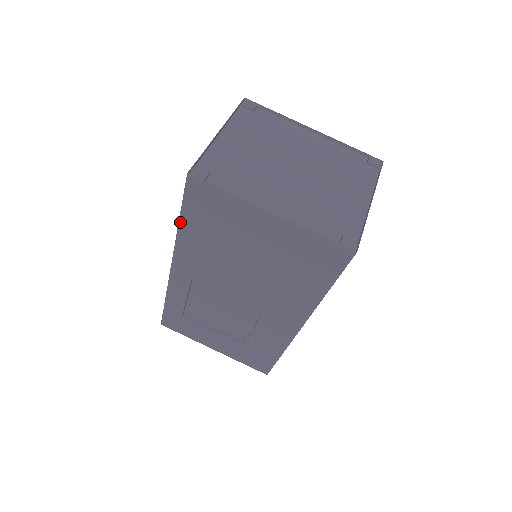
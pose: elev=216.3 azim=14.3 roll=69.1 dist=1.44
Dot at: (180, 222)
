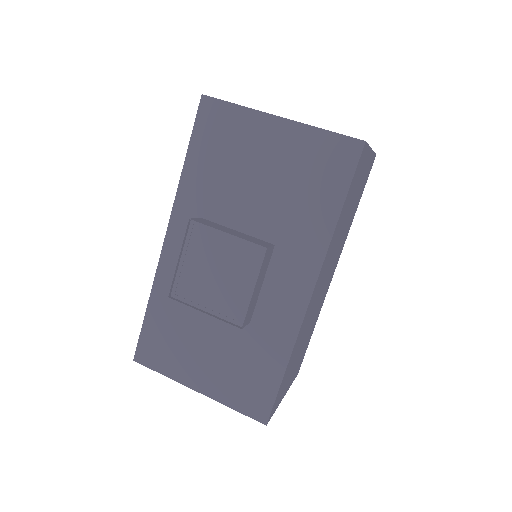
Dot at: (185, 162)
